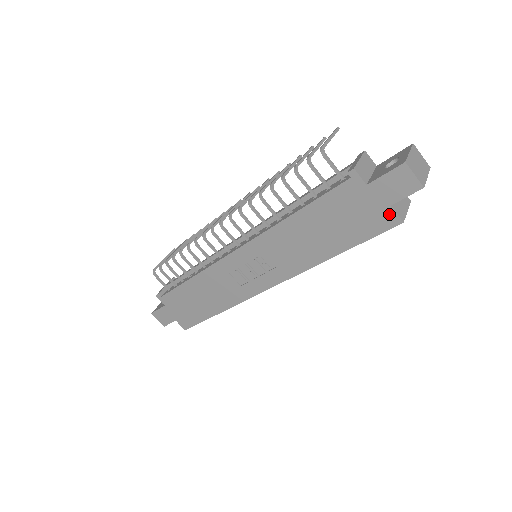
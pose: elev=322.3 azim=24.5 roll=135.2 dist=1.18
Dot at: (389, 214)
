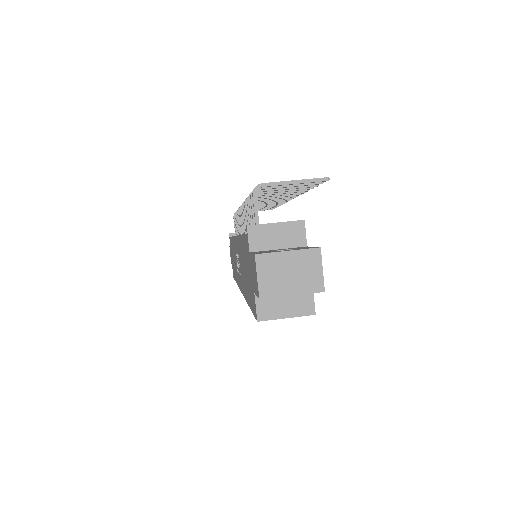
Dot at: (255, 301)
